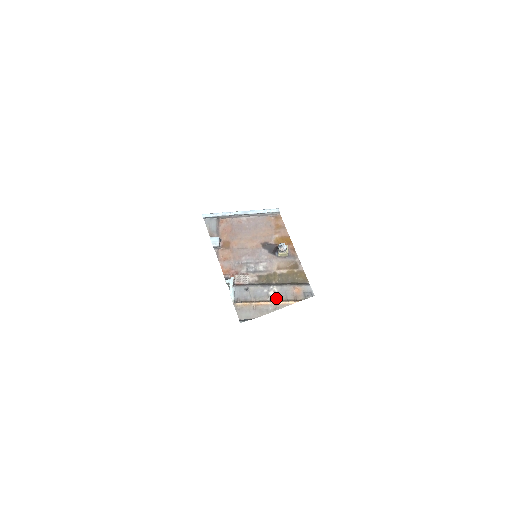
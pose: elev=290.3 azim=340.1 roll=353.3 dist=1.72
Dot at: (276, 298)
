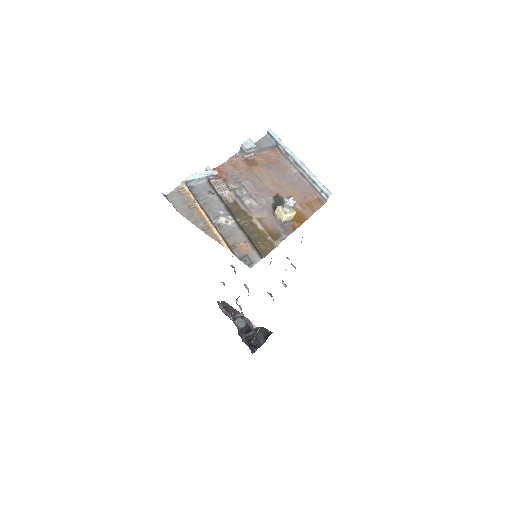
Dot at: (219, 226)
